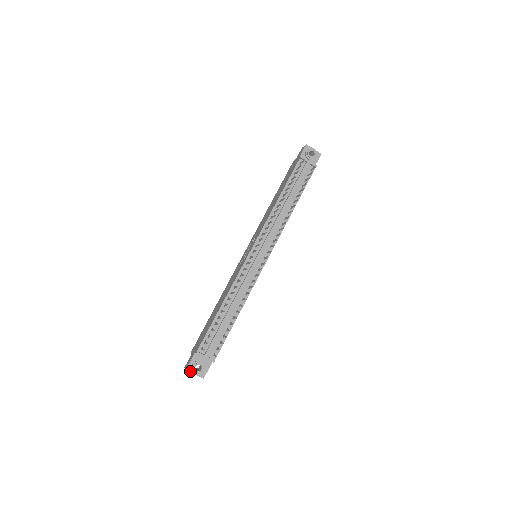
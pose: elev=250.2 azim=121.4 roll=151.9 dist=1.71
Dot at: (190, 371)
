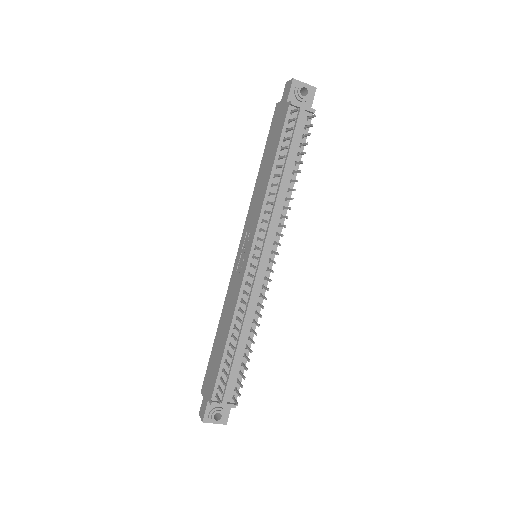
Dot at: (208, 422)
